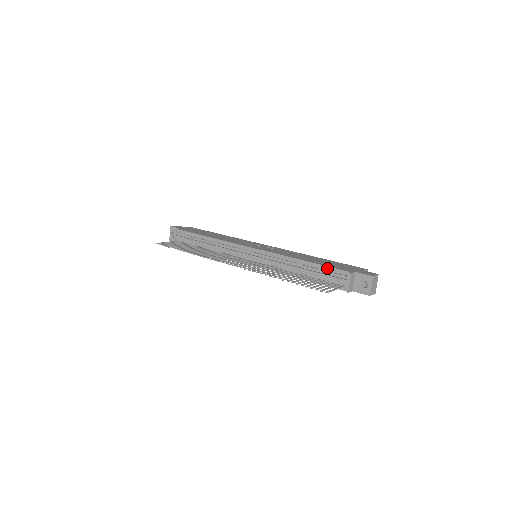
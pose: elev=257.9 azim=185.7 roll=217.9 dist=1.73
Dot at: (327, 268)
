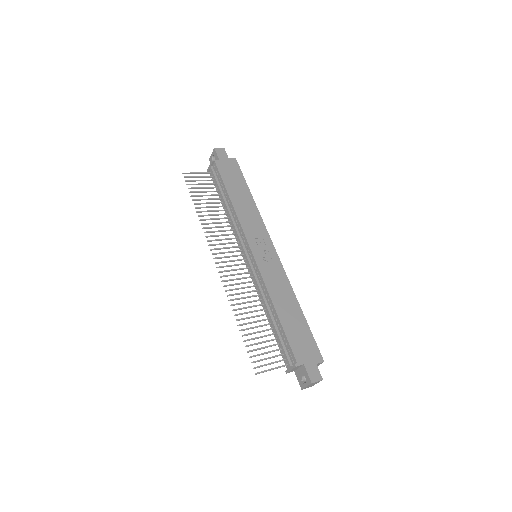
Dot at: (286, 339)
